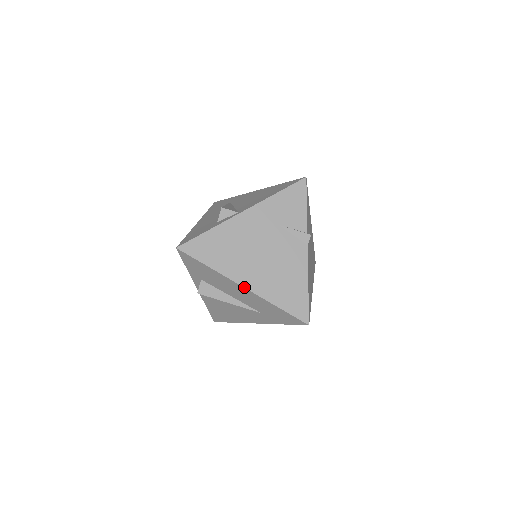
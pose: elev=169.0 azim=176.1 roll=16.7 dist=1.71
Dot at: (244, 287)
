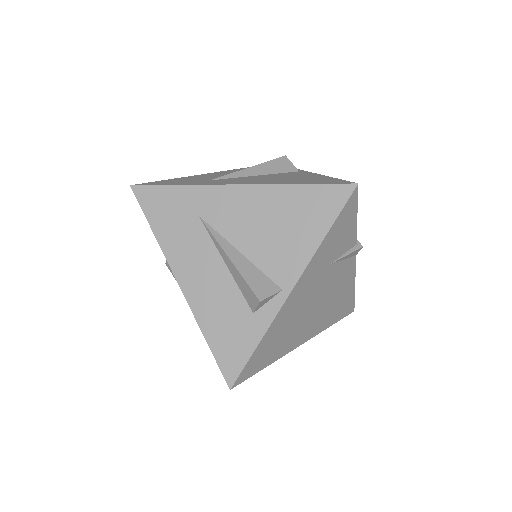
Dot at: occluded
